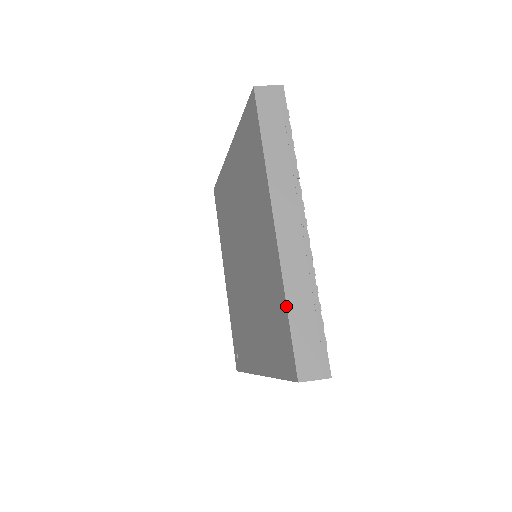
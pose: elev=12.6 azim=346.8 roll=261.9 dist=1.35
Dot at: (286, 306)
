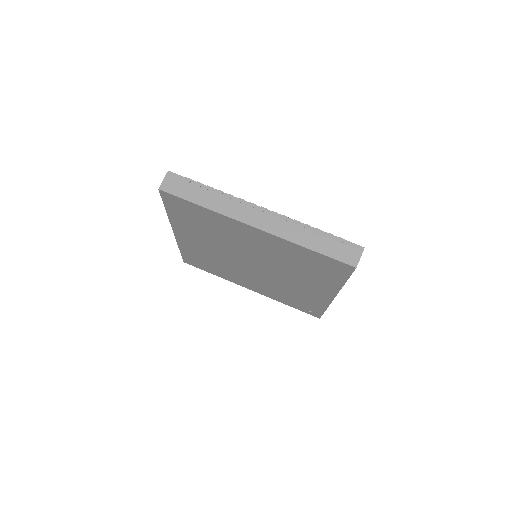
Dot at: (308, 249)
